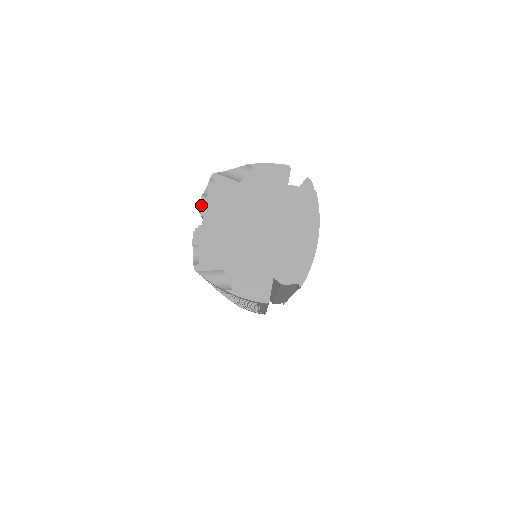
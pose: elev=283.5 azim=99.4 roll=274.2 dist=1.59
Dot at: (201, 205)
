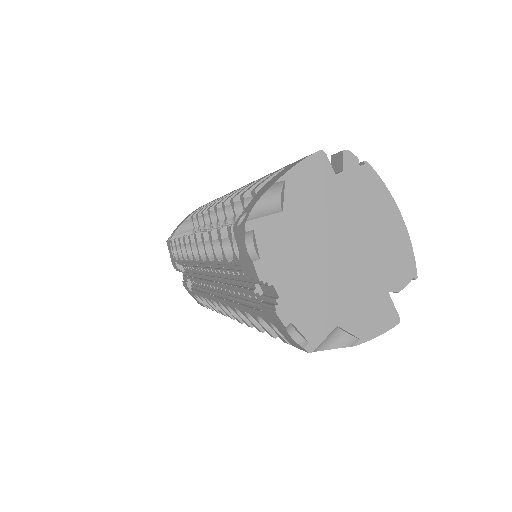
Dot at: (261, 274)
